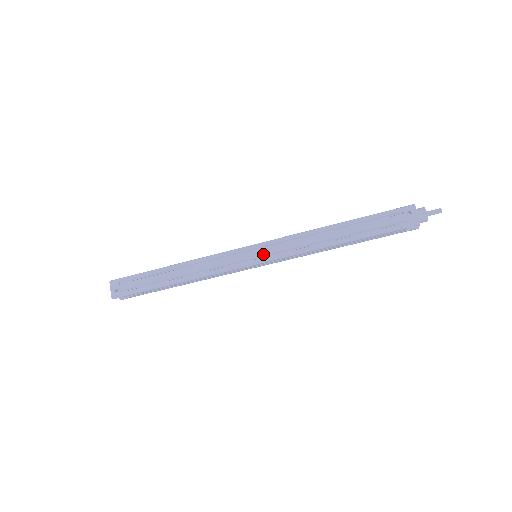
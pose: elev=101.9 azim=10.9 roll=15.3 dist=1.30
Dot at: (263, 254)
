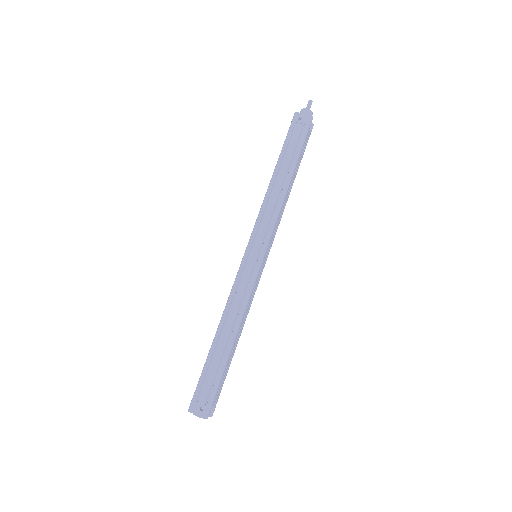
Dot at: (259, 245)
